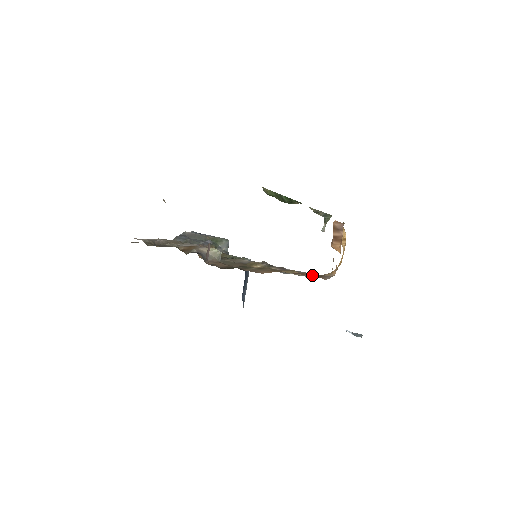
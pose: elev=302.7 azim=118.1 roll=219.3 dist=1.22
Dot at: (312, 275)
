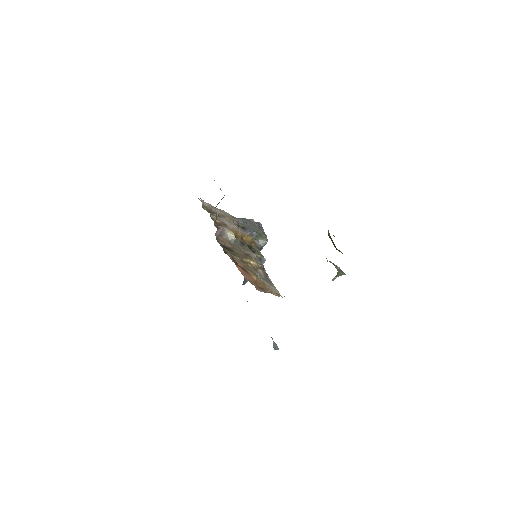
Dot at: (274, 290)
